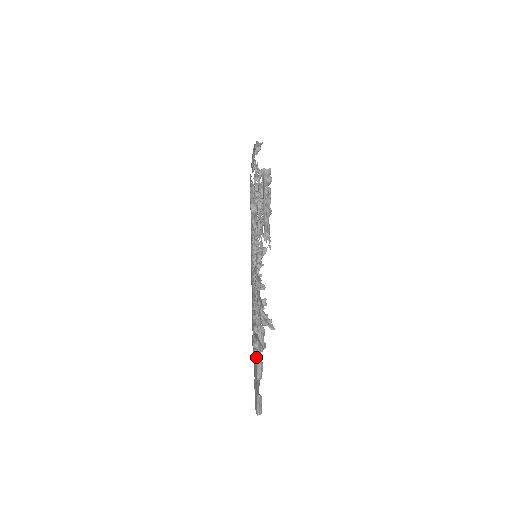
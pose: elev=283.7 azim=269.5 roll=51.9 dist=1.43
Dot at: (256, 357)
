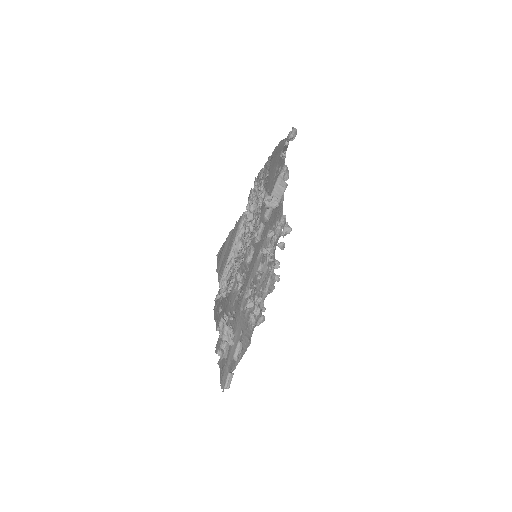
Dot at: (236, 343)
